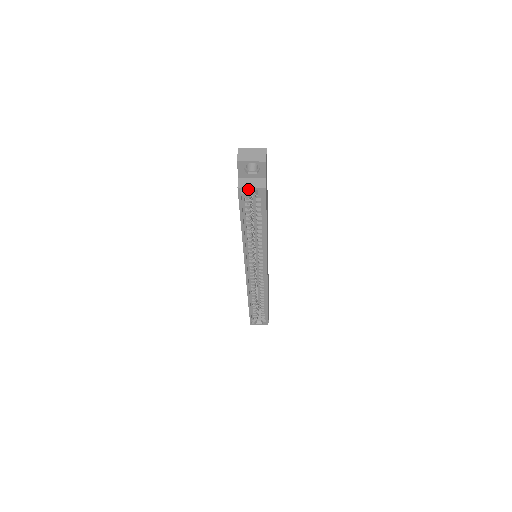
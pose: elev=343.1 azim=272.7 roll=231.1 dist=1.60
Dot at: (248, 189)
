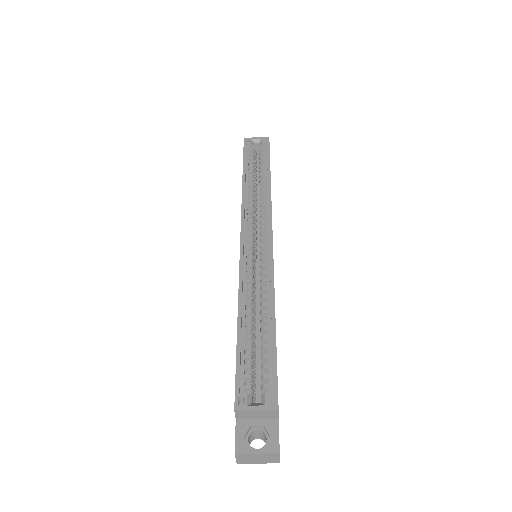
Dot at: (253, 139)
